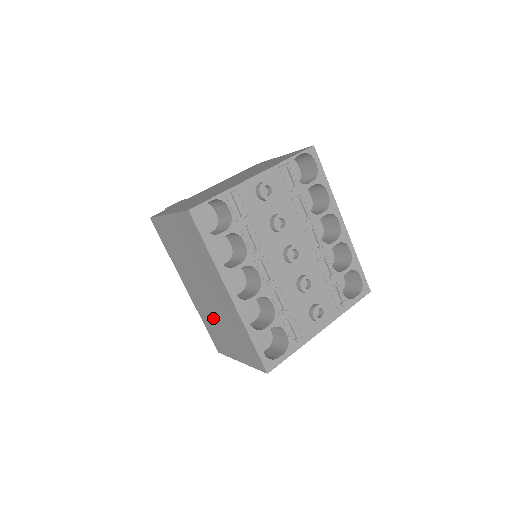
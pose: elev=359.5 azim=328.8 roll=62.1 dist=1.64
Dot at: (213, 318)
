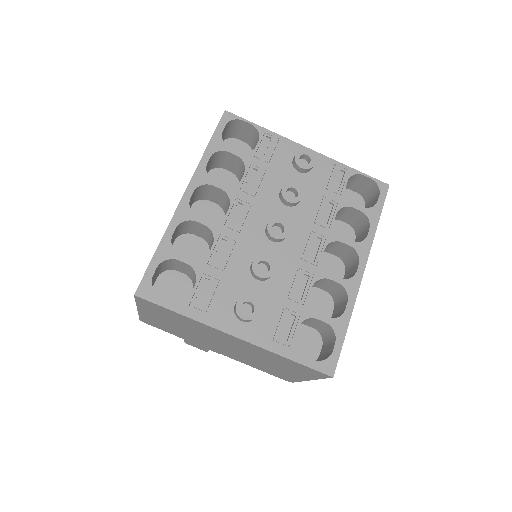
Dot at: occluded
